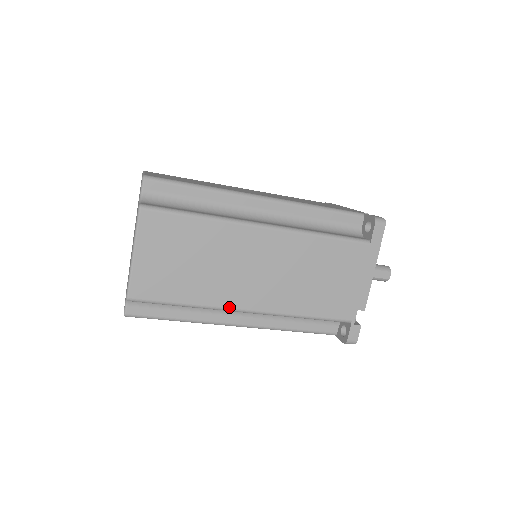
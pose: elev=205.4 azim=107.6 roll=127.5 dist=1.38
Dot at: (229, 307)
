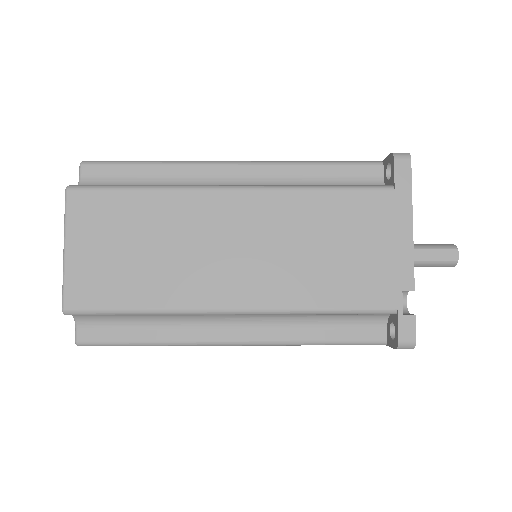
Dot at: (203, 307)
